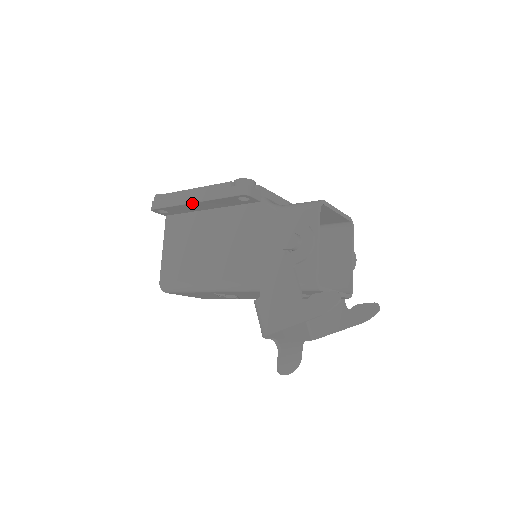
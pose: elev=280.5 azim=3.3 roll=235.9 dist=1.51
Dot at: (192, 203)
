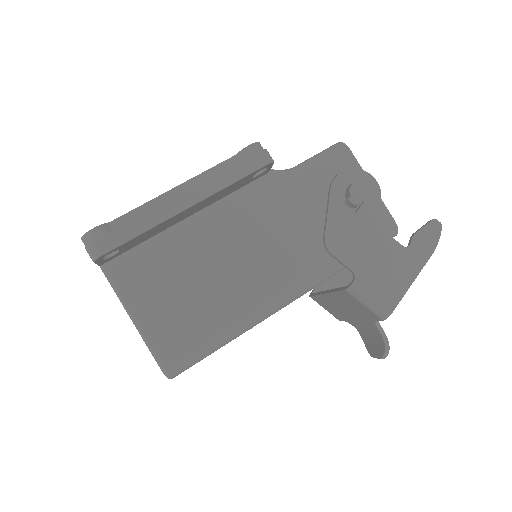
Dot at: (185, 210)
